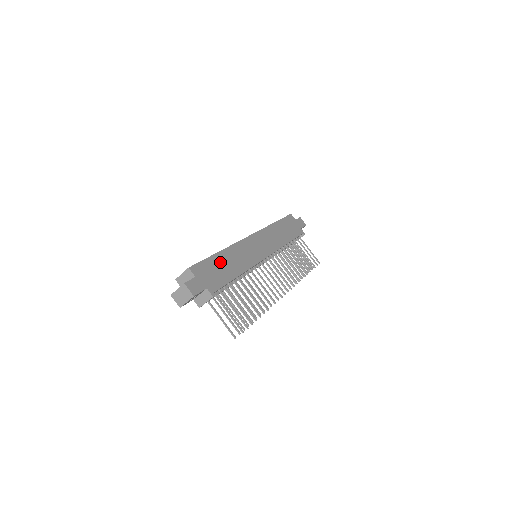
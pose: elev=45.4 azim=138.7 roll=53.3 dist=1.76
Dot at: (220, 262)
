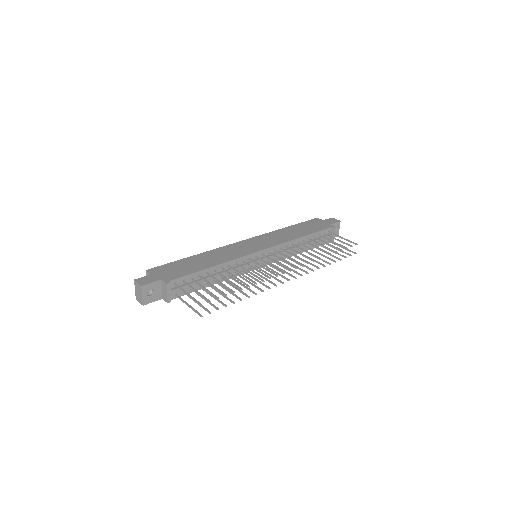
Dot at: (190, 262)
